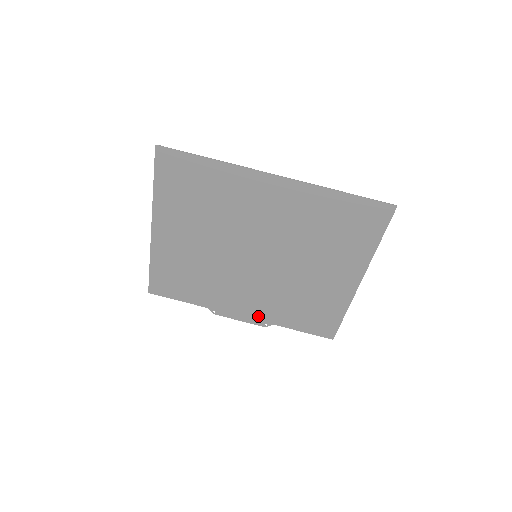
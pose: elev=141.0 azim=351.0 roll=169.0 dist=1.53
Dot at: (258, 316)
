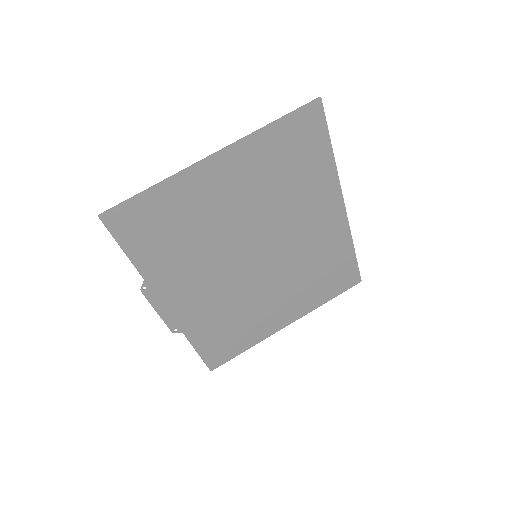
Dot at: (181, 317)
